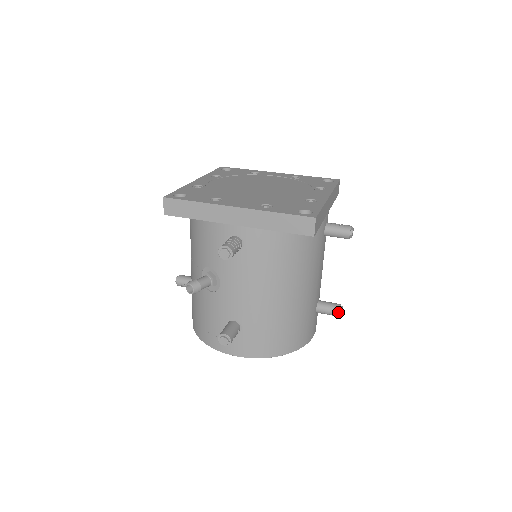
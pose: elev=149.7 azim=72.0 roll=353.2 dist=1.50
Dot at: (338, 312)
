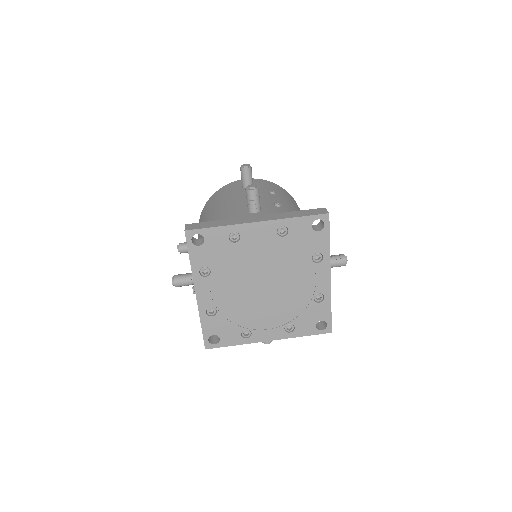
Dot at: occluded
